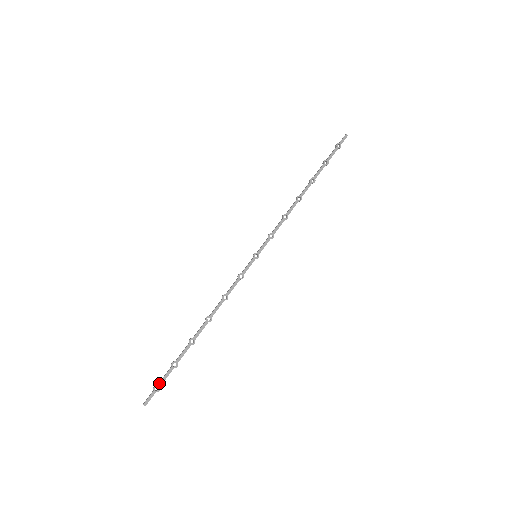
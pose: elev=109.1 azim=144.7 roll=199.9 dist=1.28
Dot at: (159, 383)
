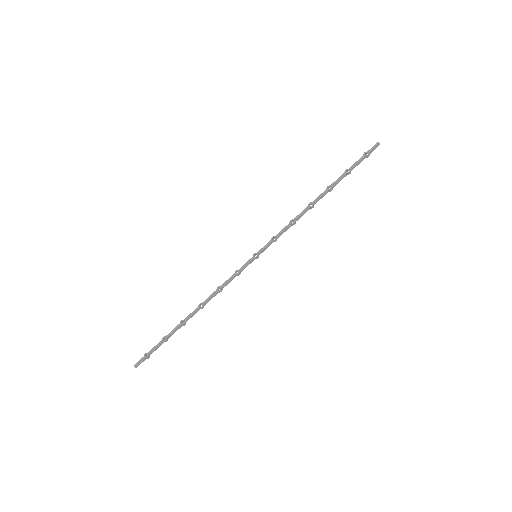
Dot at: (149, 351)
